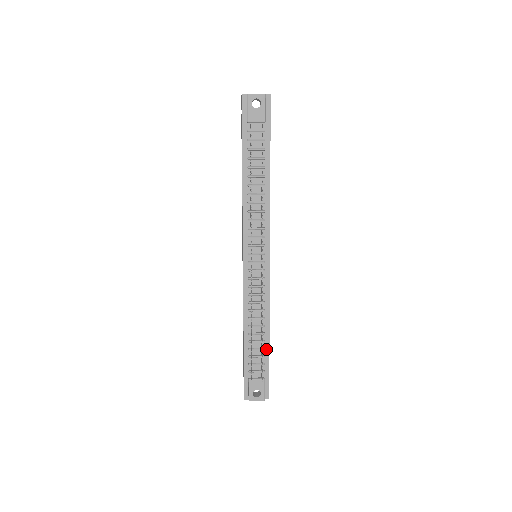
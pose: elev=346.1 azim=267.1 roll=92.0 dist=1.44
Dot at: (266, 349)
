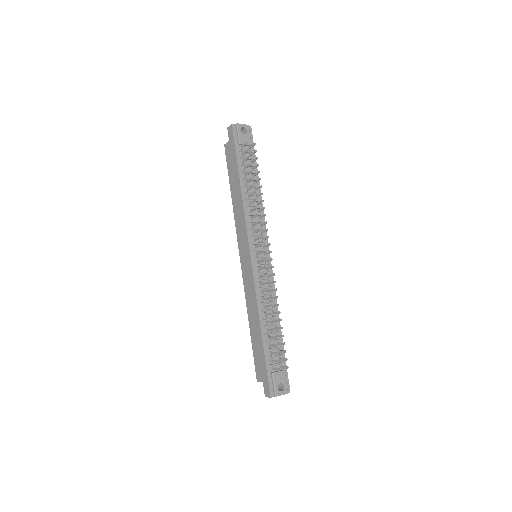
Dot at: (280, 340)
